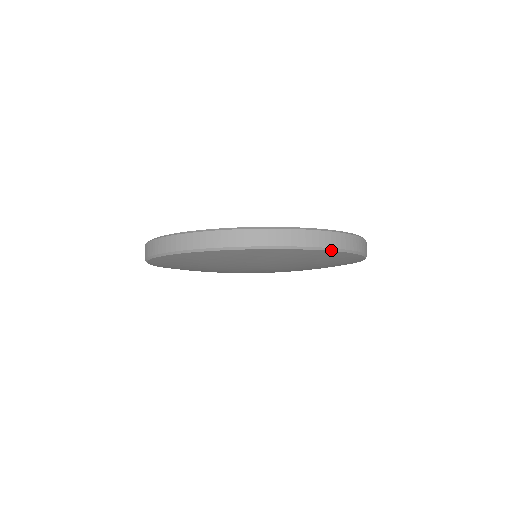
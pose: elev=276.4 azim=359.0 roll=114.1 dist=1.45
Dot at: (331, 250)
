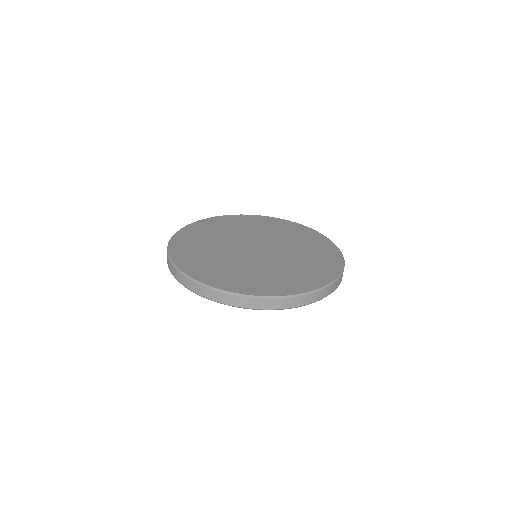
Dot at: occluded
